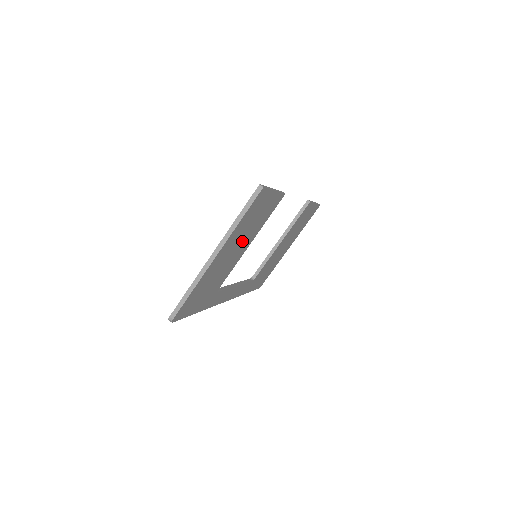
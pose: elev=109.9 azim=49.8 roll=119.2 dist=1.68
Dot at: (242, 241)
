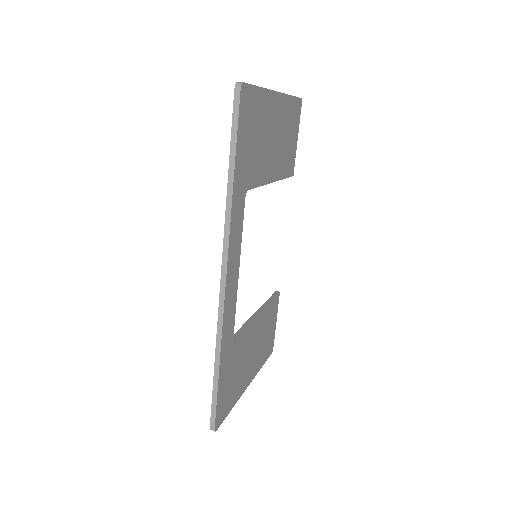
Dot at: (278, 146)
